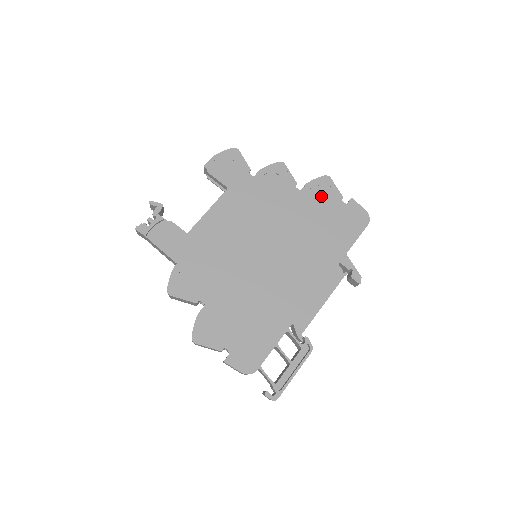
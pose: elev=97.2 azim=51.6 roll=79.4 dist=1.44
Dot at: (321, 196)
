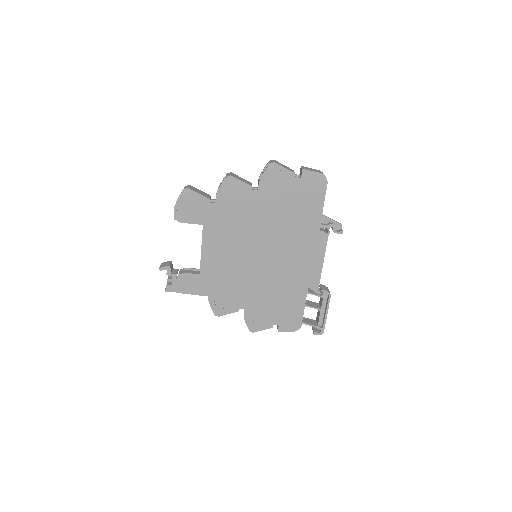
Dot at: (277, 184)
